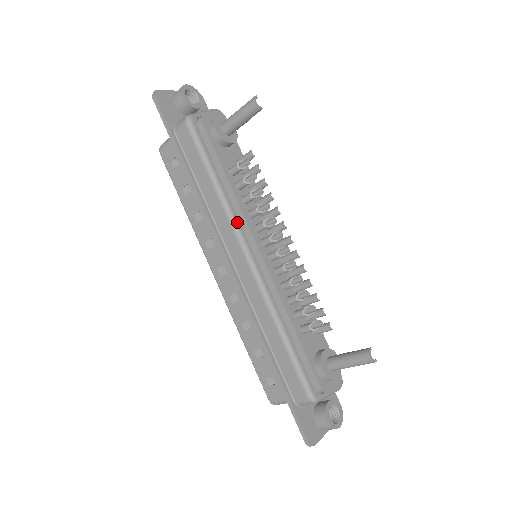
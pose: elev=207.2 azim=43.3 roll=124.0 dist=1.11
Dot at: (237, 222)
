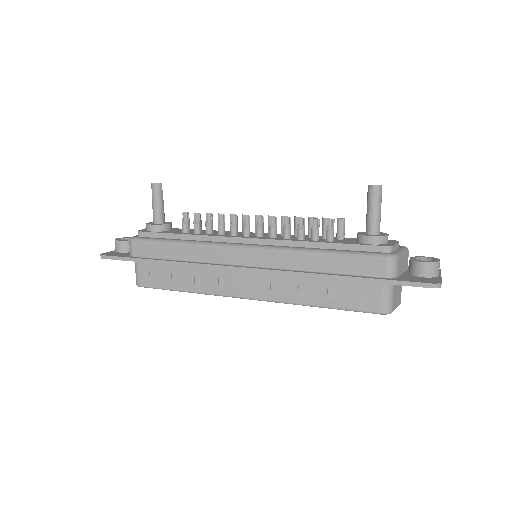
Dot at: (217, 243)
